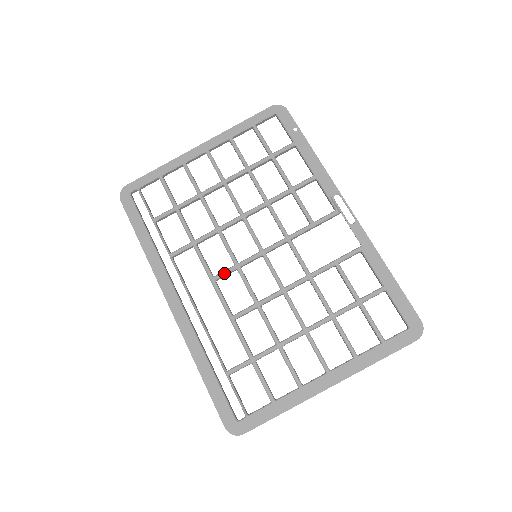
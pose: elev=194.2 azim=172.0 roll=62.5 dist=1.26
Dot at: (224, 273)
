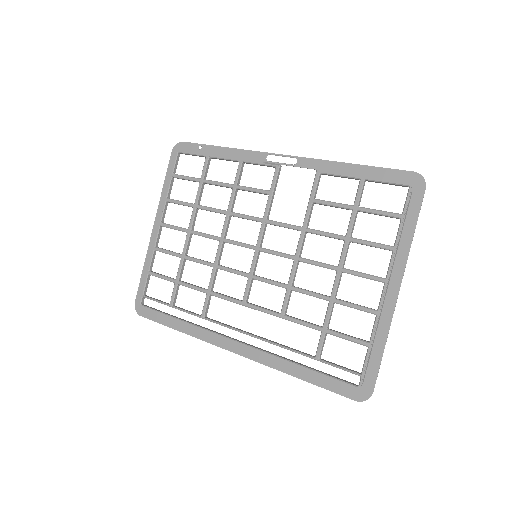
Dot at: (246, 291)
